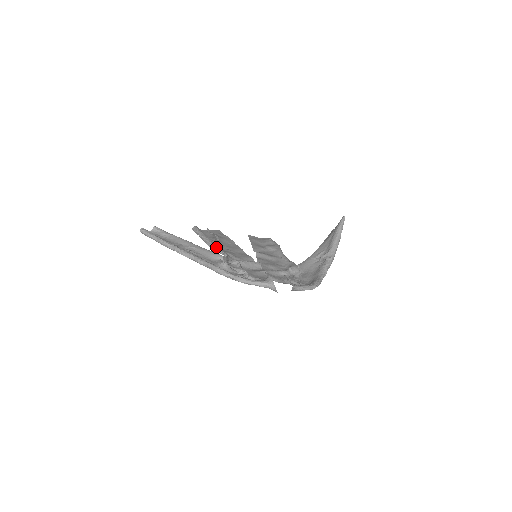
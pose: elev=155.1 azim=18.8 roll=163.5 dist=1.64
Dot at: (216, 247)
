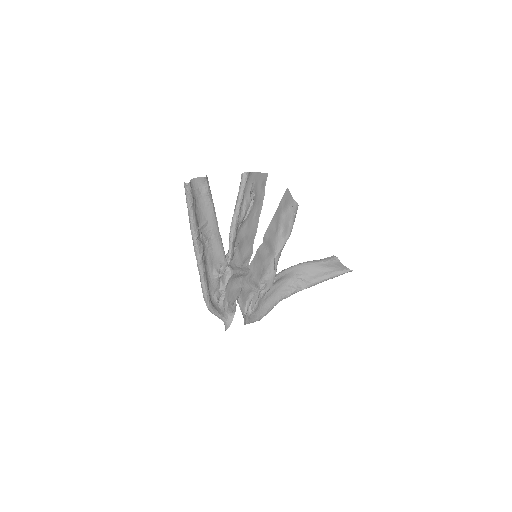
Dot at: (233, 239)
